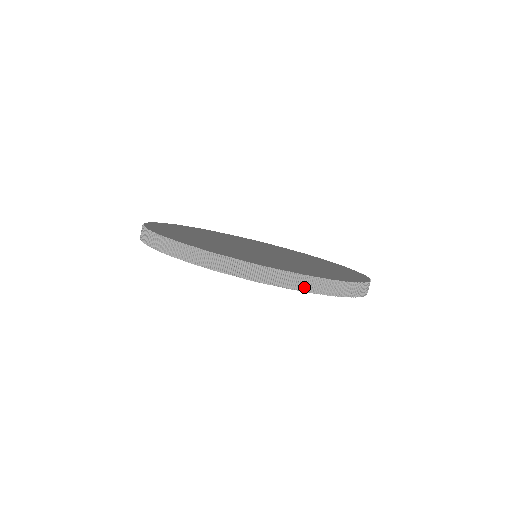
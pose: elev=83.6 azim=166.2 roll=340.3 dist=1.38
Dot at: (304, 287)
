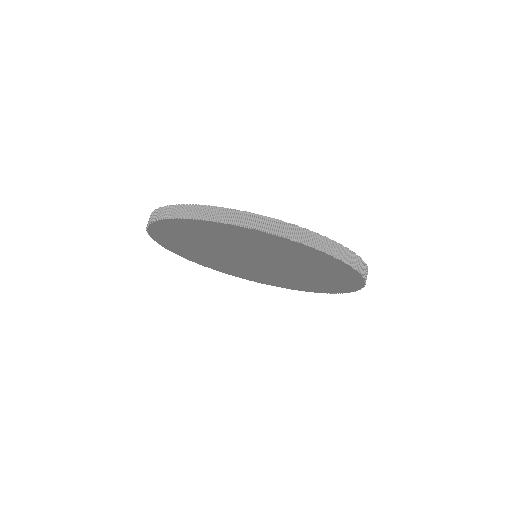
Dot at: (216, 217)
